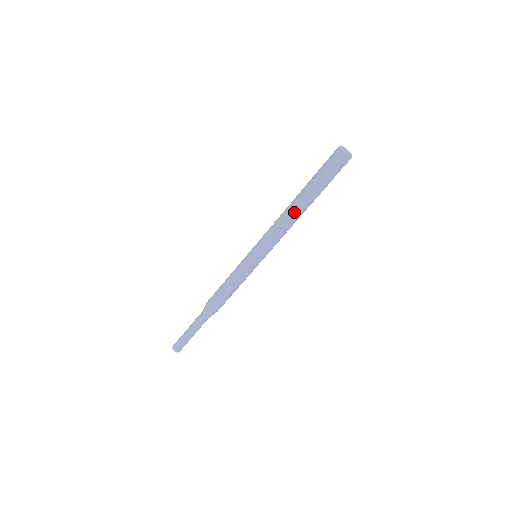
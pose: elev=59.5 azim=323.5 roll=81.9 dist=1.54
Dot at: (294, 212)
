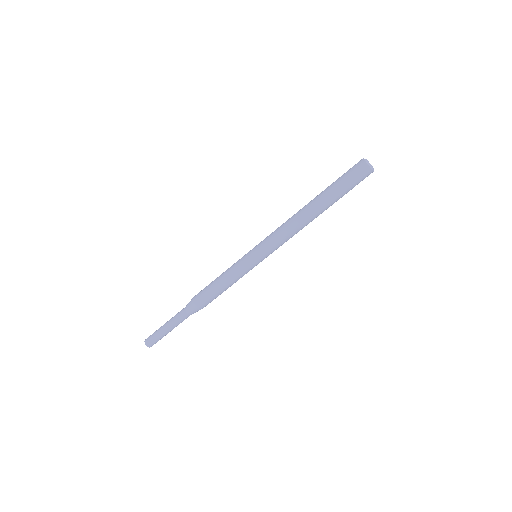
Dot at: (305, 216)
